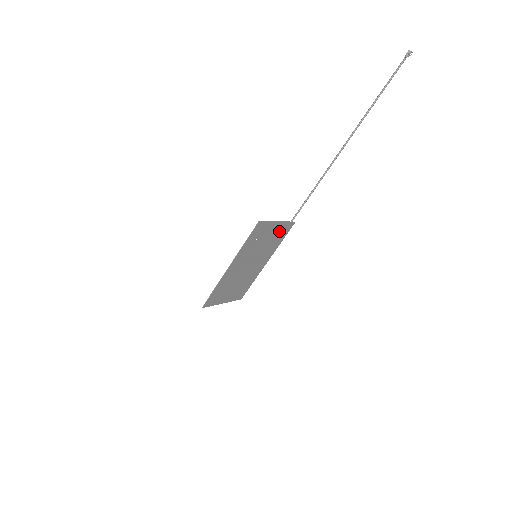
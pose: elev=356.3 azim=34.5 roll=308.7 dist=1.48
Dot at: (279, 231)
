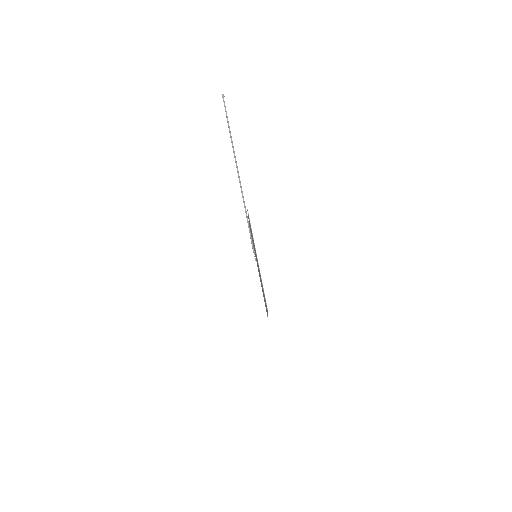
Dot at: occluded
